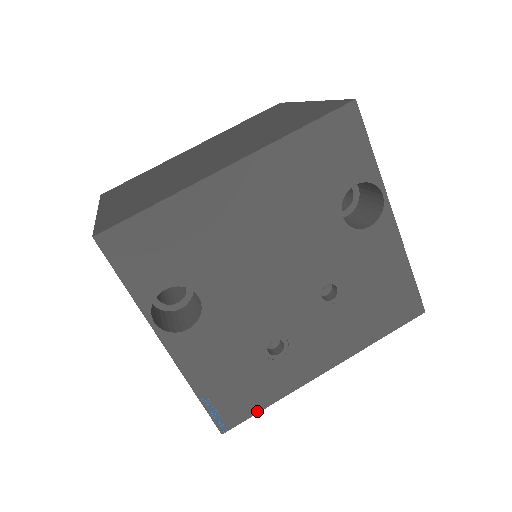
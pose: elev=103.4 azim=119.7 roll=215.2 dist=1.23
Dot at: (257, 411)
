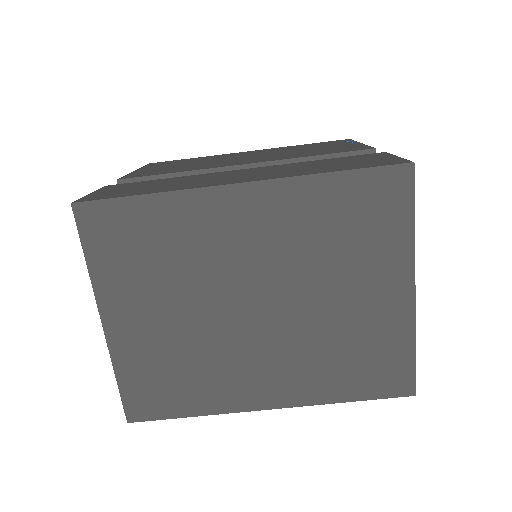
Dot at: occluded
